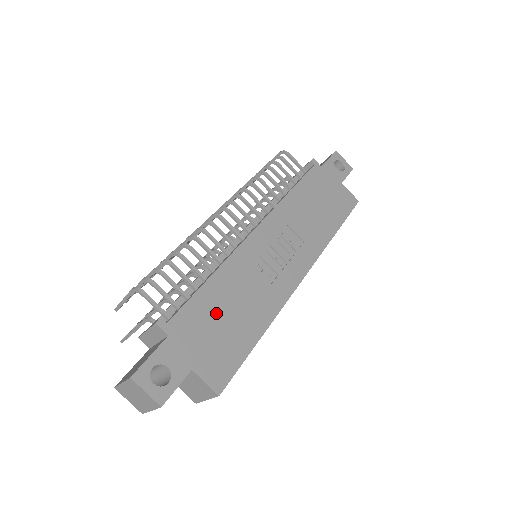
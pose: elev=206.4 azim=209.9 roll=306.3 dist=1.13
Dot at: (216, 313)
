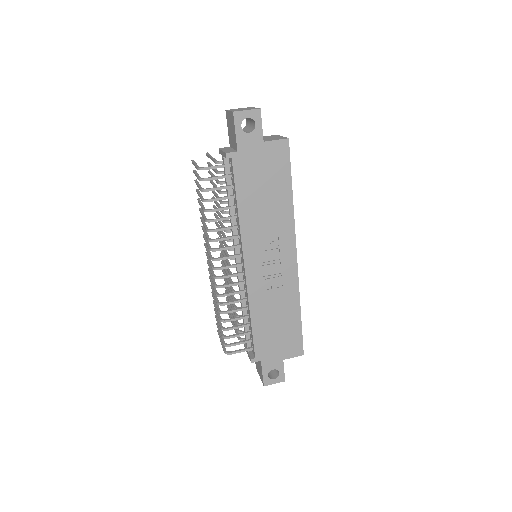
Dot at: (270, 330)
